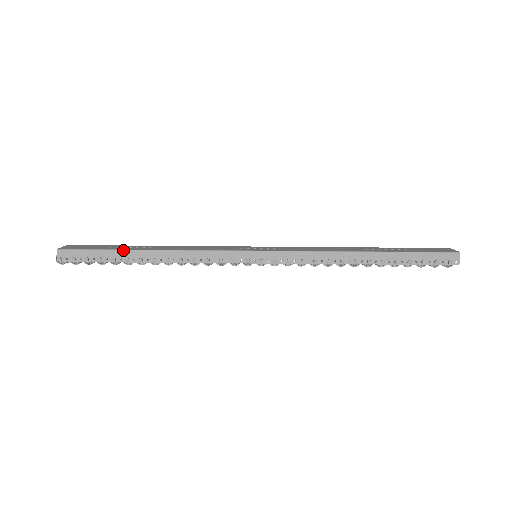
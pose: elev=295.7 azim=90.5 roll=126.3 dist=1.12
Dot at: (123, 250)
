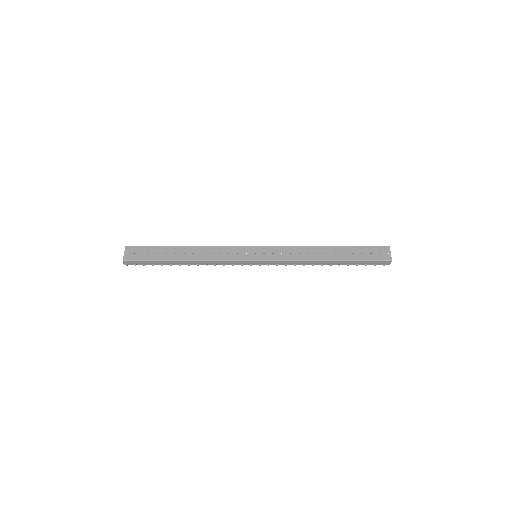
Dot at: (167, 261)
